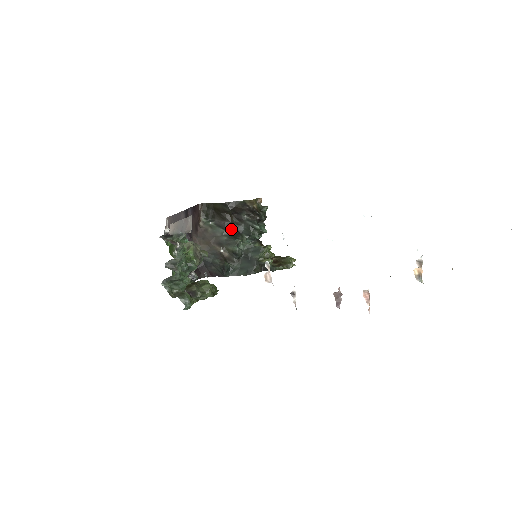
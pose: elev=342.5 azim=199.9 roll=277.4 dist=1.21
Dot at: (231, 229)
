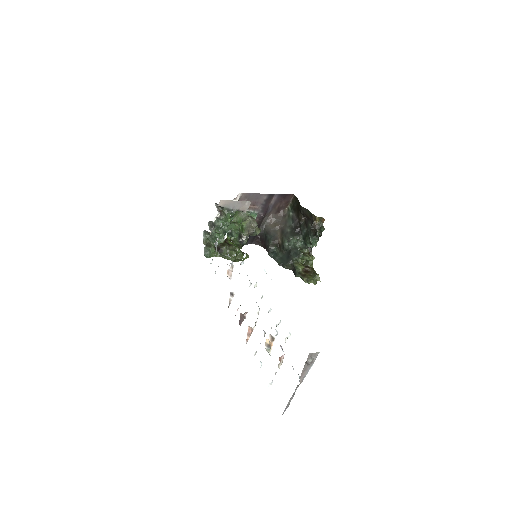
Dot at: (297, 227)
